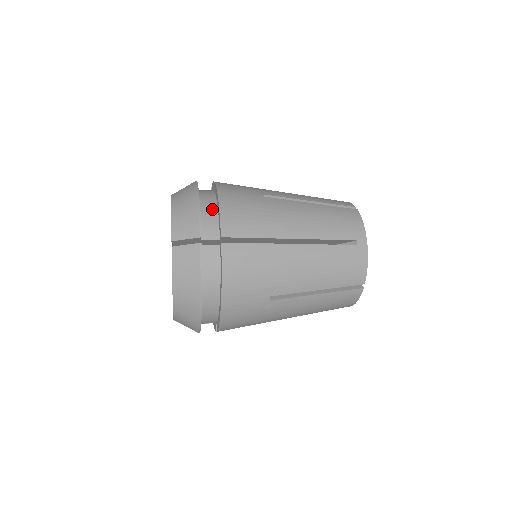
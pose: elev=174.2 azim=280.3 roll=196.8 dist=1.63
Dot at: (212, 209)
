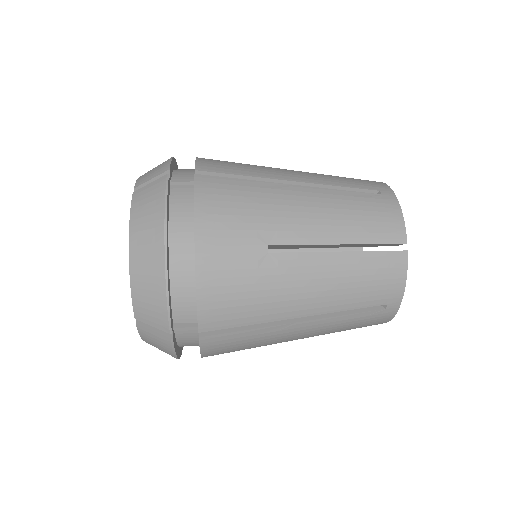
Dot at: (190, 169)
